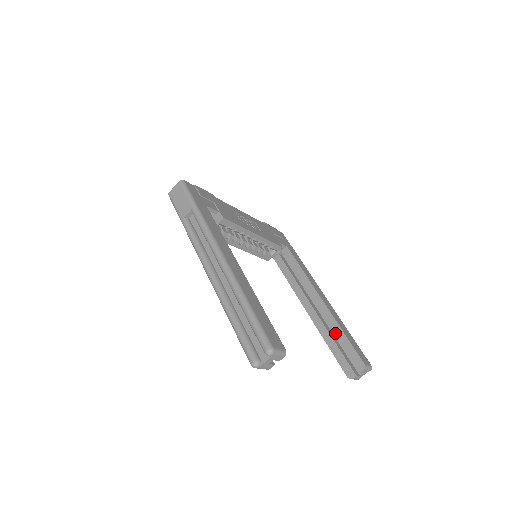
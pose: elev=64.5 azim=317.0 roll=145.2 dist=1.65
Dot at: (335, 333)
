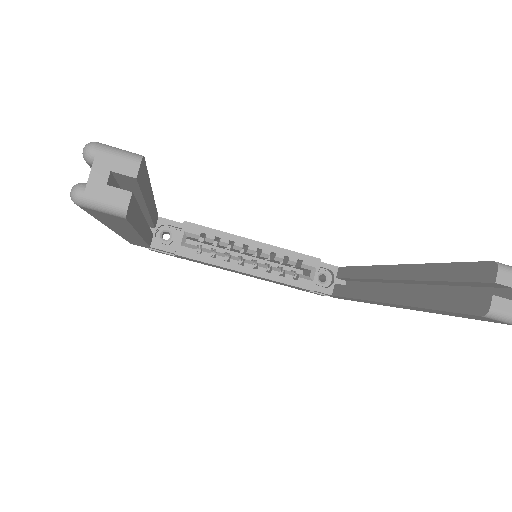
Dot at: (426, 279)
